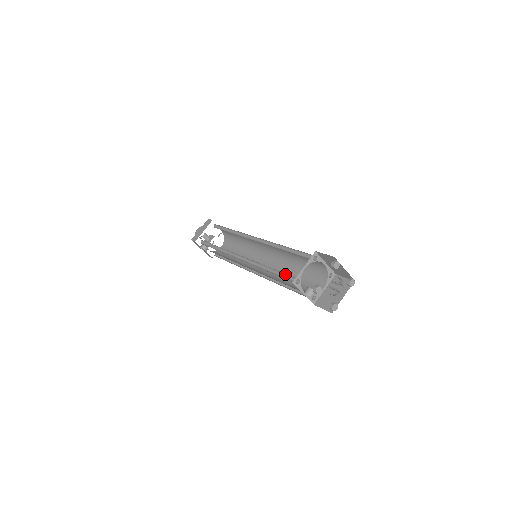
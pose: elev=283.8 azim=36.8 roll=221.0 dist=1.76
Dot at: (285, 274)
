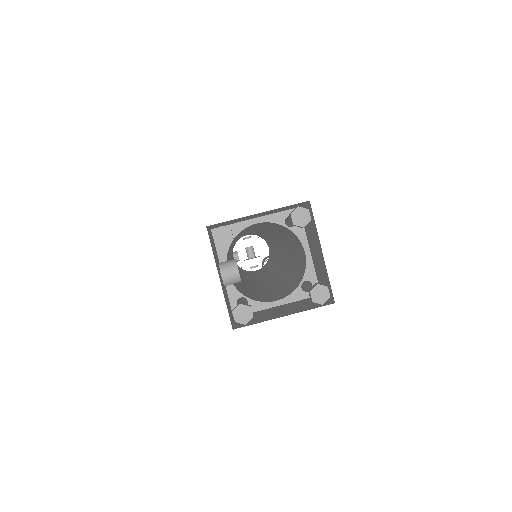
Dot at: occluded
